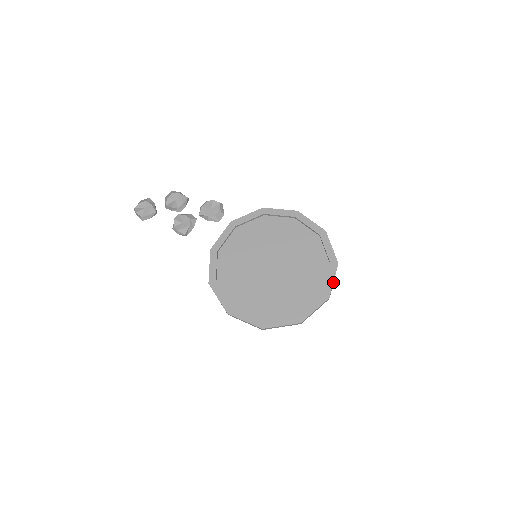
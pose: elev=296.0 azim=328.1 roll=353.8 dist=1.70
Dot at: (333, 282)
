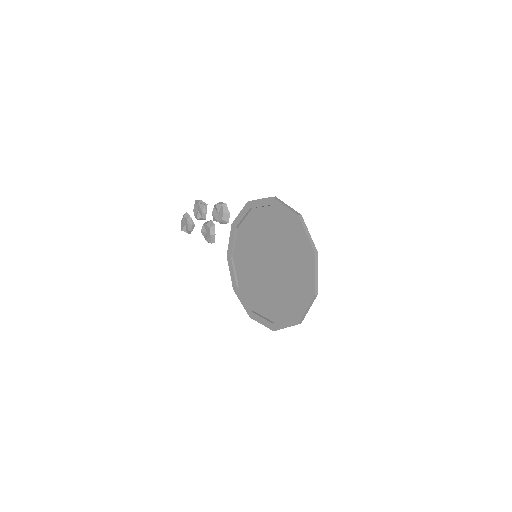
Dot at: (315, 276)
